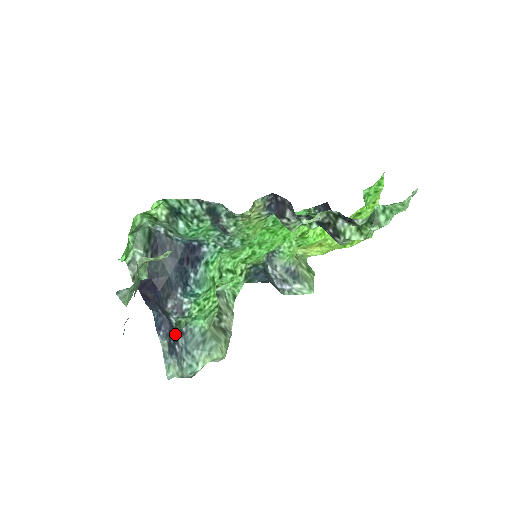
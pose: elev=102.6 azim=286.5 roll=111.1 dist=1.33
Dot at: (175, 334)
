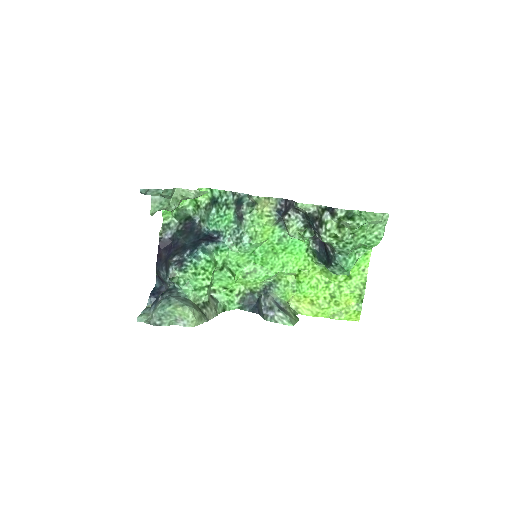
Dot at: (164, 292)
